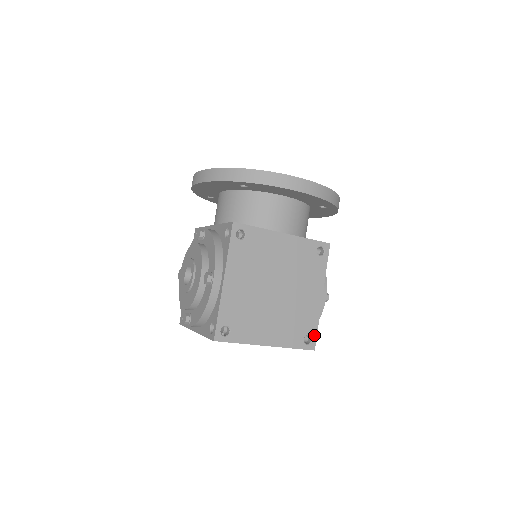
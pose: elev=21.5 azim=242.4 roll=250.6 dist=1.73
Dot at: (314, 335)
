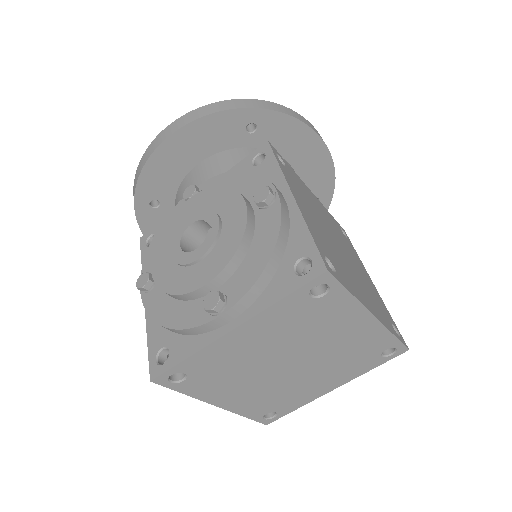
Dot at: (396, 328)
